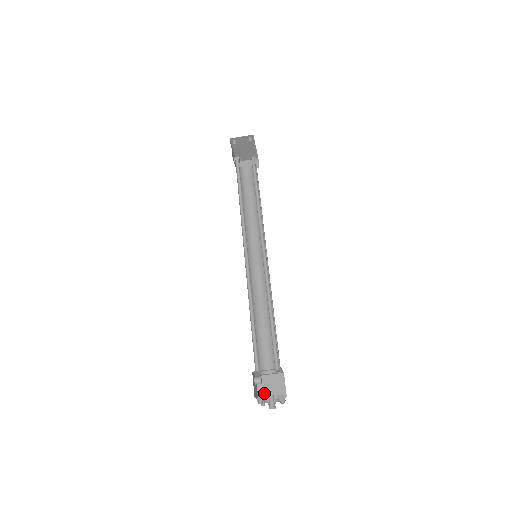
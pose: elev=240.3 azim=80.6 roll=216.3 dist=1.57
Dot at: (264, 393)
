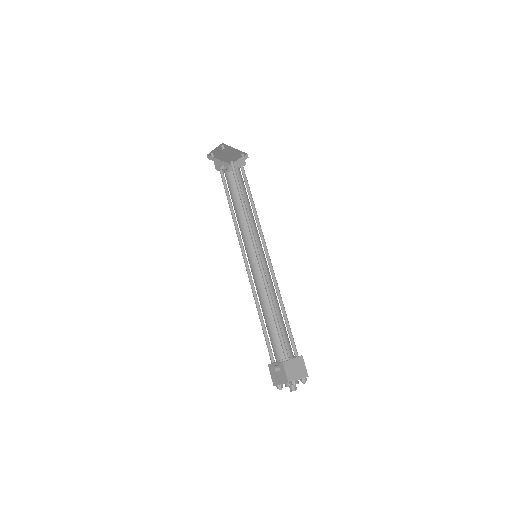
Dot at: (291, 376)
